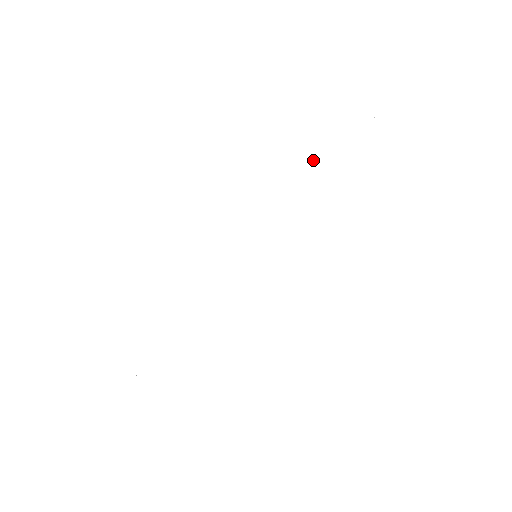
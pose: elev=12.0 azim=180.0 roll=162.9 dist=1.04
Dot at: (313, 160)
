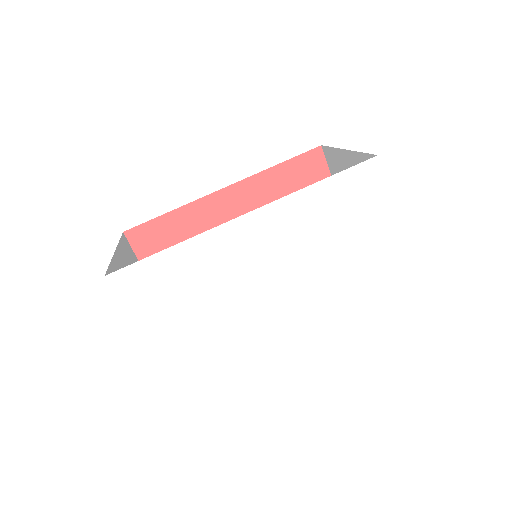
Dot at: (344, 251)
